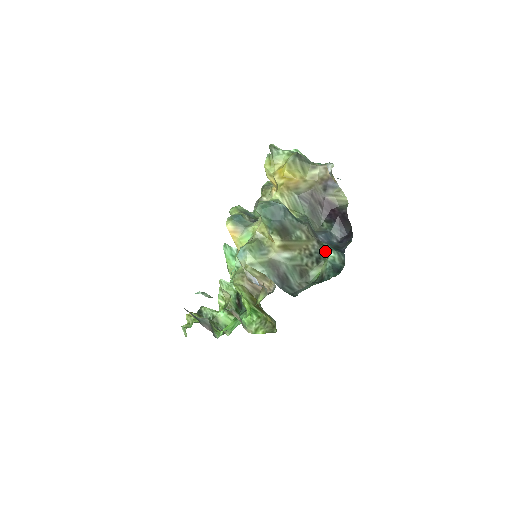
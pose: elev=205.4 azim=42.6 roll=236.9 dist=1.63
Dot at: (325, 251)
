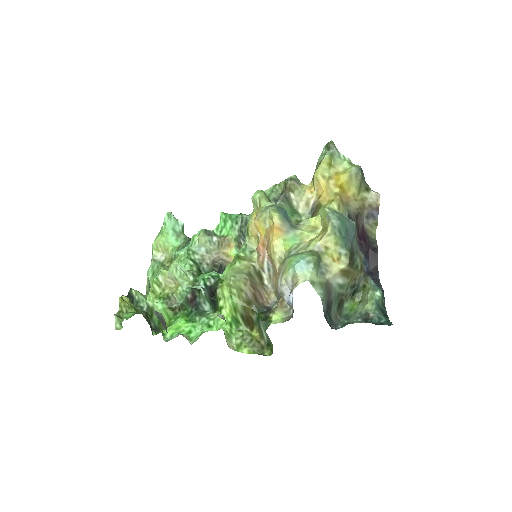
Dot at: (365, 286)
